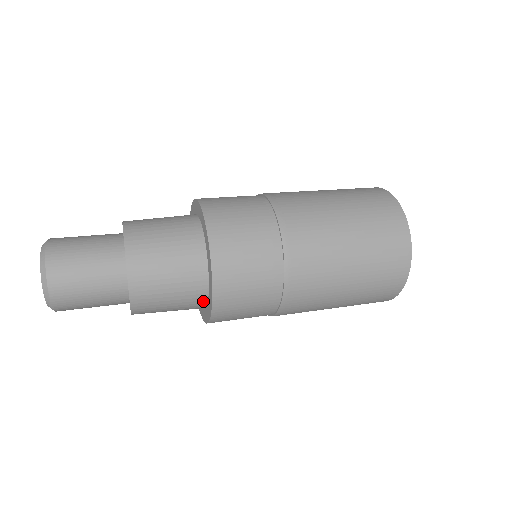
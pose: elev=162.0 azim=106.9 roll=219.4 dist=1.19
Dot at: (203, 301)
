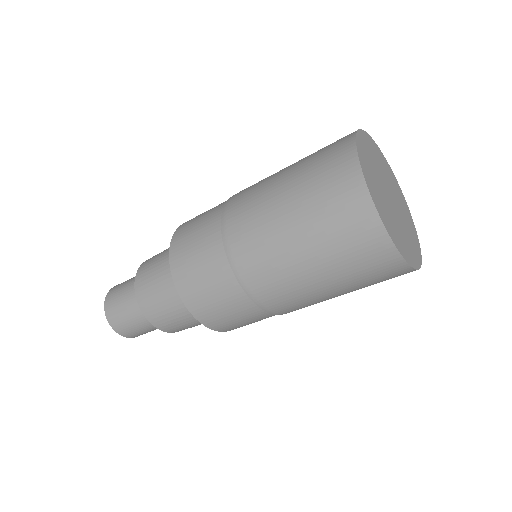
Dot at: occluded
